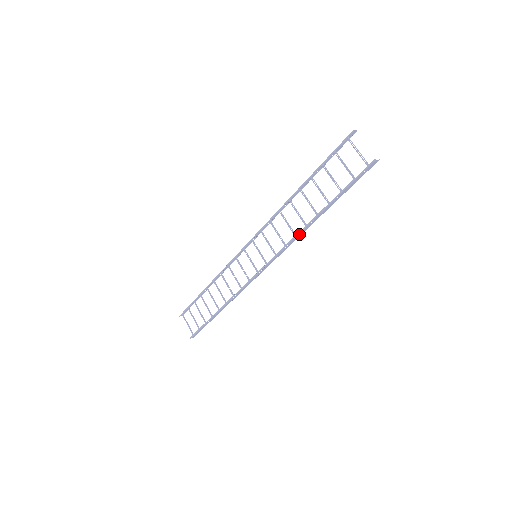
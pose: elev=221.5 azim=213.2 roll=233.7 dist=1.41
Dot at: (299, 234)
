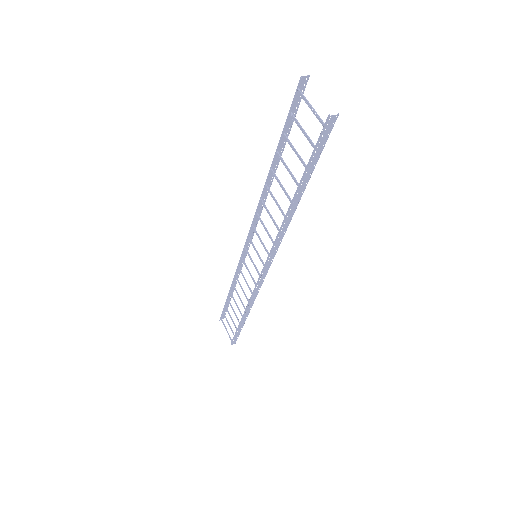
Dot at: (282, 228)
